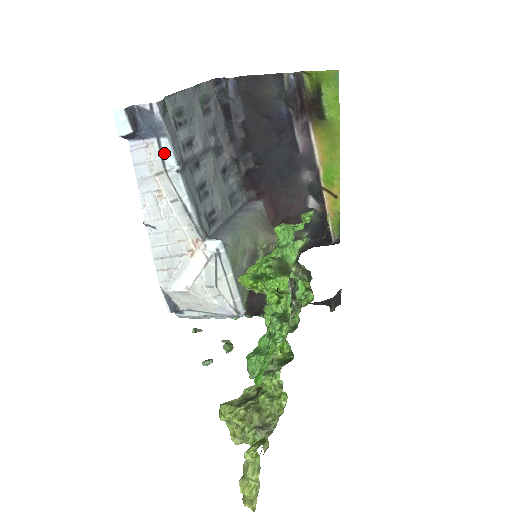
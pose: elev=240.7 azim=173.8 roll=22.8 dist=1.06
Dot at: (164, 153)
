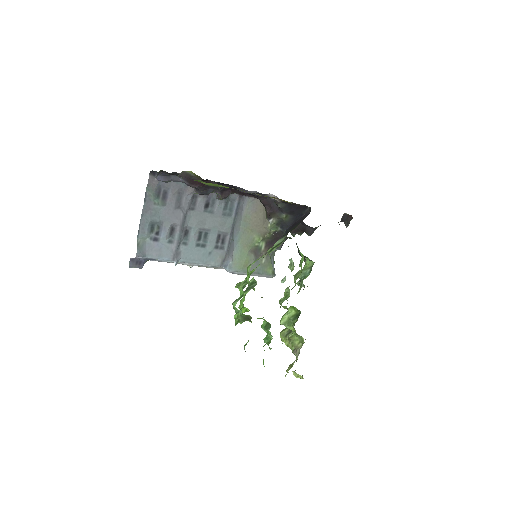
Dot at: (163, 261)
